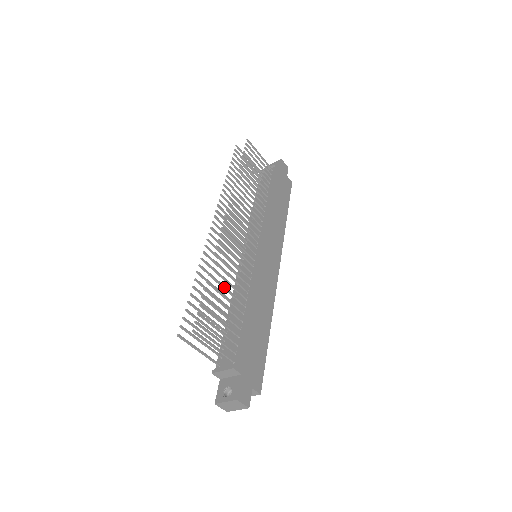
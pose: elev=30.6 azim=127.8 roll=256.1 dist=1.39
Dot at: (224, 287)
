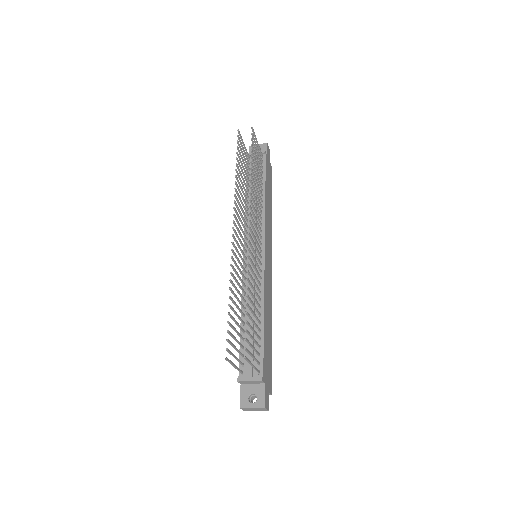
Dot at: (253, 304)
